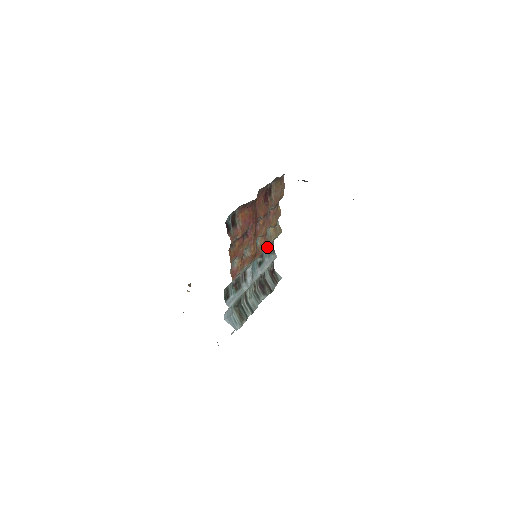
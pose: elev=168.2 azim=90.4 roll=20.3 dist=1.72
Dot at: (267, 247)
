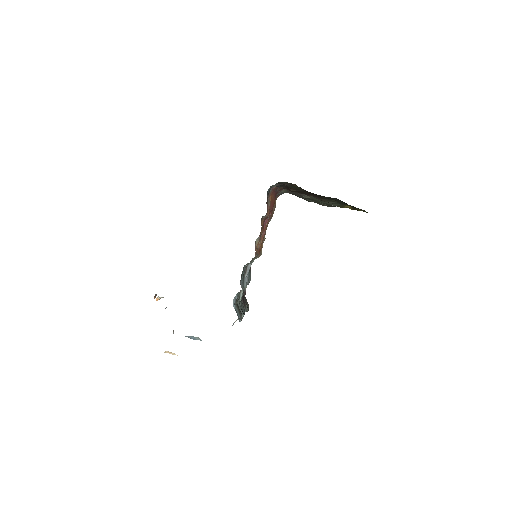
Dot at: (260, 255)
